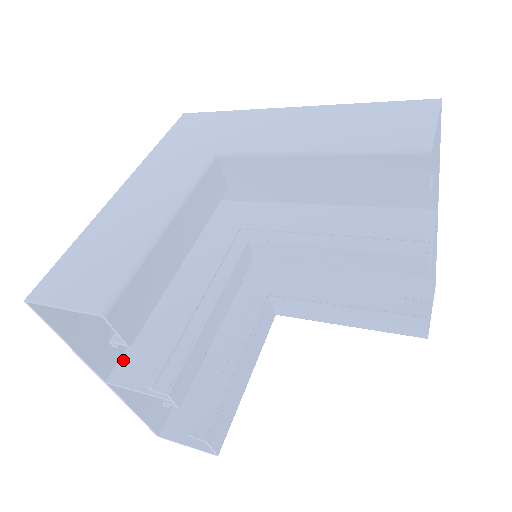
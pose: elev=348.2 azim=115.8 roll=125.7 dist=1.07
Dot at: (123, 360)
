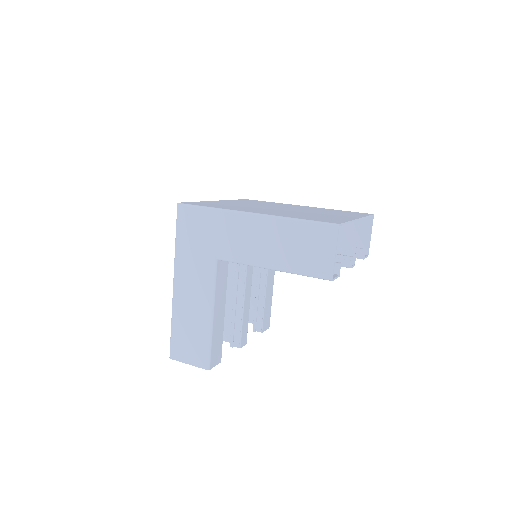
Dot at: occluded
